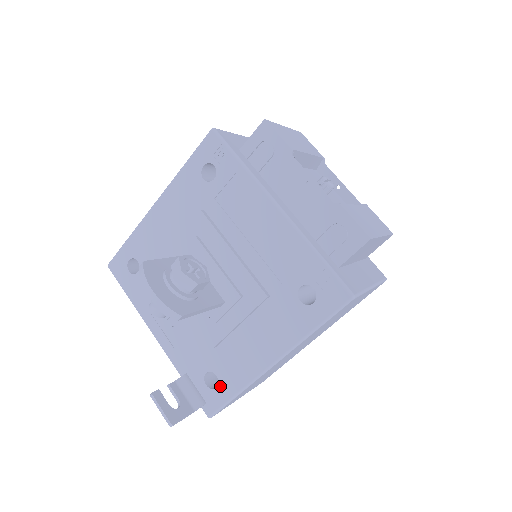
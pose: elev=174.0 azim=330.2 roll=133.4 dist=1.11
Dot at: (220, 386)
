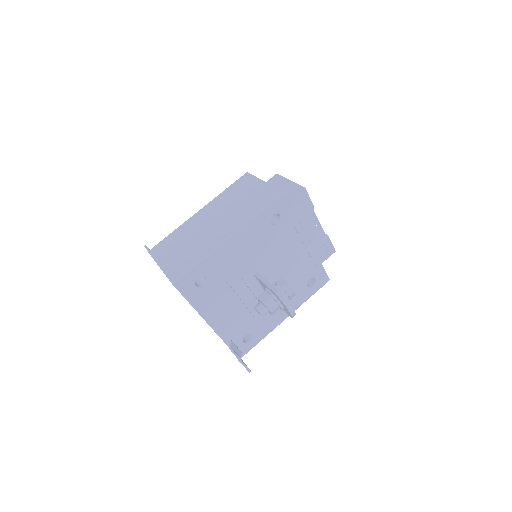
Dot at: (253, 339)
